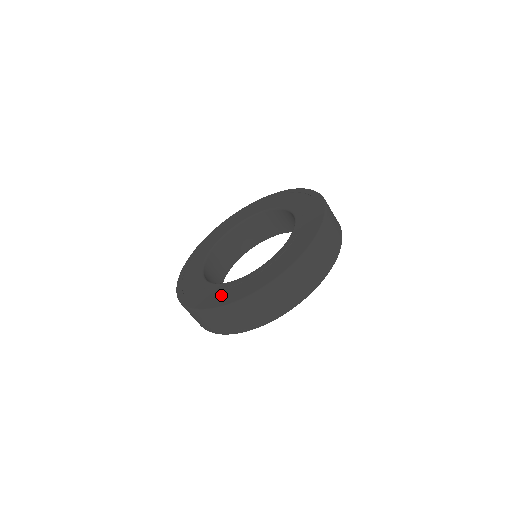
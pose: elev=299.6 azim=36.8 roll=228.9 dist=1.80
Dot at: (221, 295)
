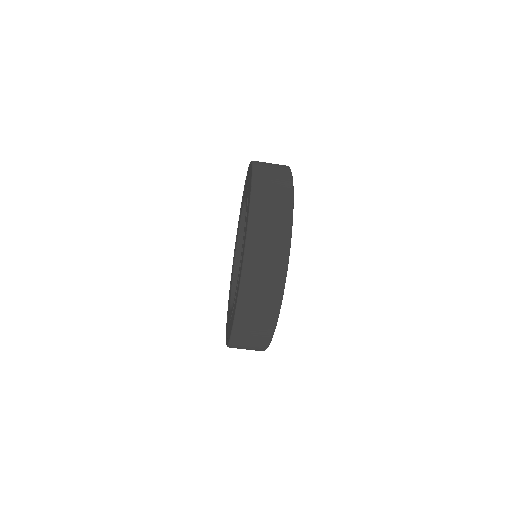
Dot at: (229, 328)
